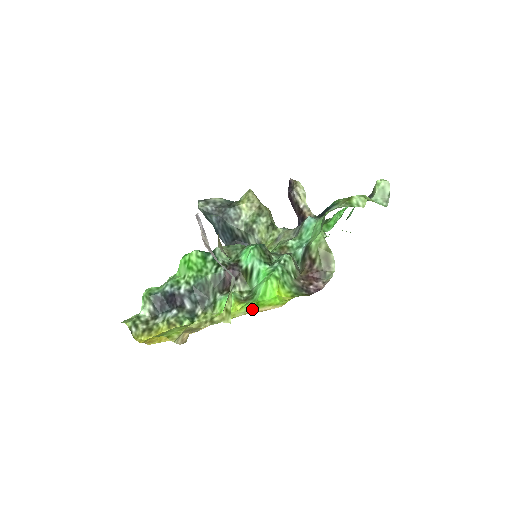
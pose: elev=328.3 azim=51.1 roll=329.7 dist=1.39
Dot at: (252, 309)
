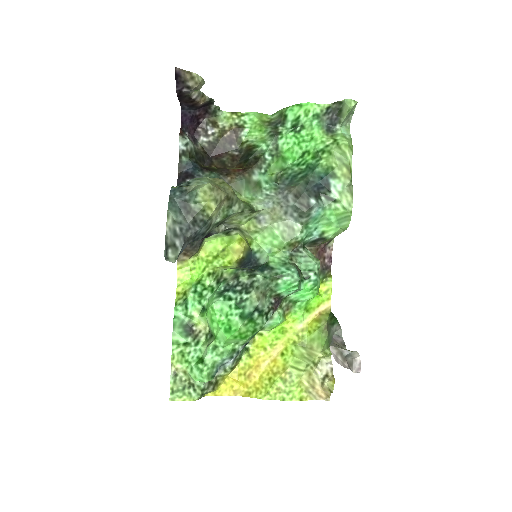
Dot at: (306, 317)
